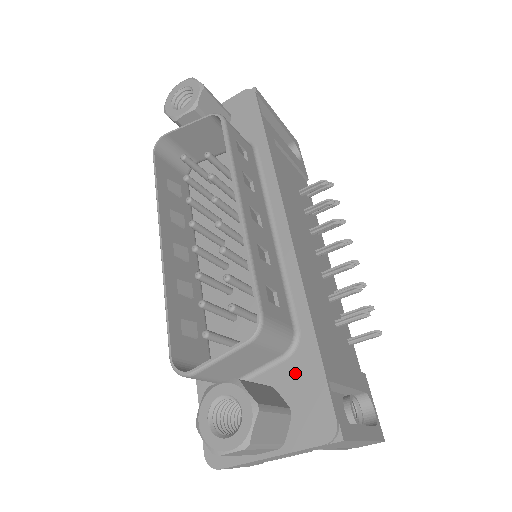
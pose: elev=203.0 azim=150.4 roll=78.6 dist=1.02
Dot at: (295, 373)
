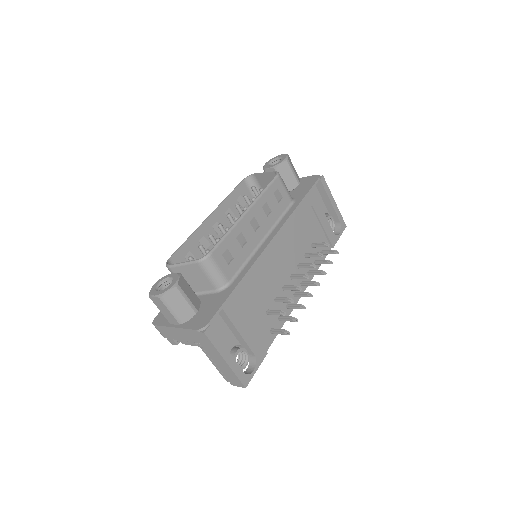
Dot at: (214, 299)
